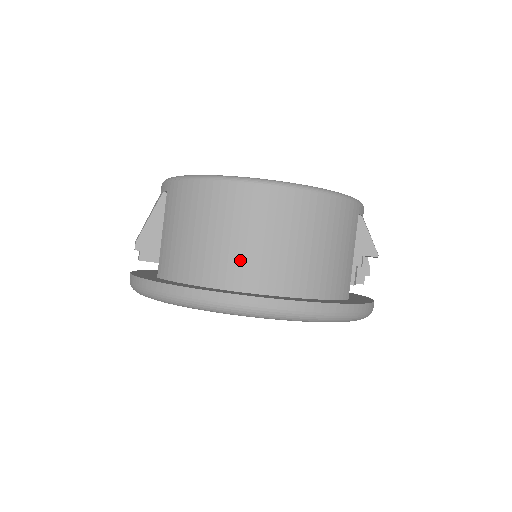
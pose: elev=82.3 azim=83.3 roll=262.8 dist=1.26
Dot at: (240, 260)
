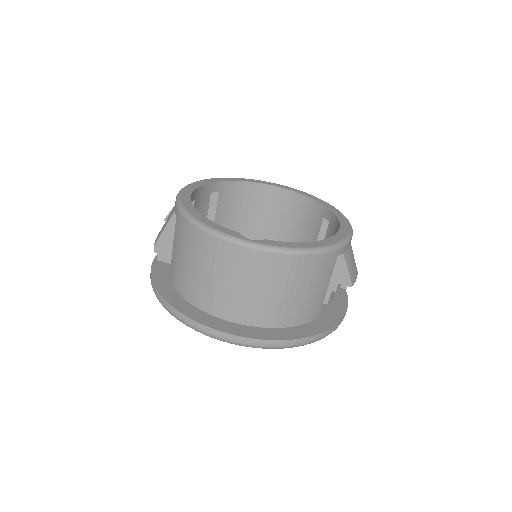
Dot at: (224, 298)
